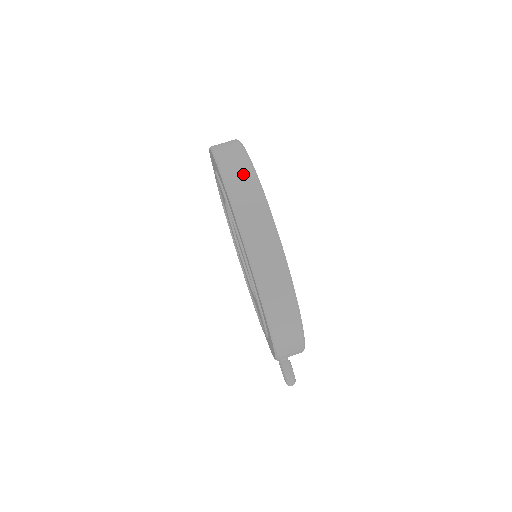
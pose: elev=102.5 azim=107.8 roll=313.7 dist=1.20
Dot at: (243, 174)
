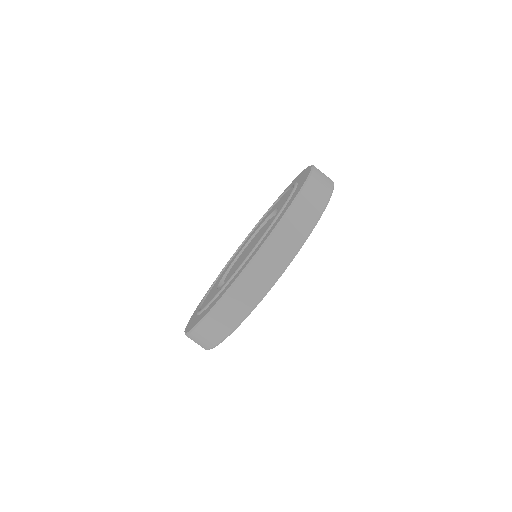
Dot at: (243, 303)
